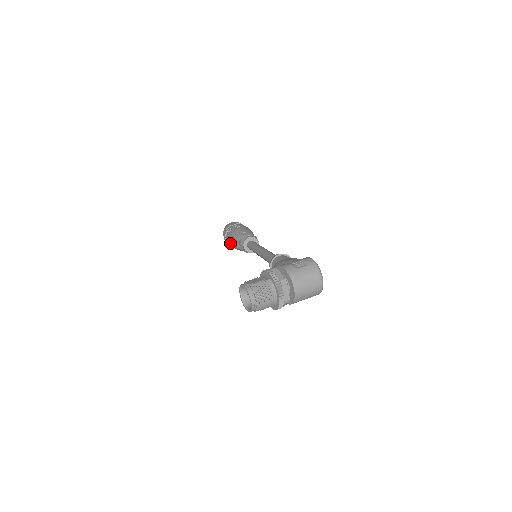
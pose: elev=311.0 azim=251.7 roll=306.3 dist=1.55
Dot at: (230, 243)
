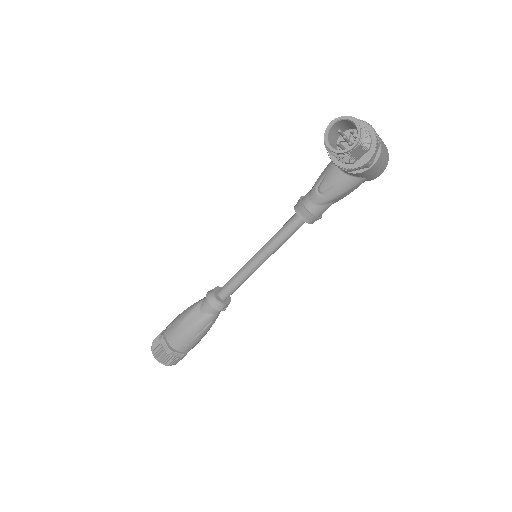
Dot at: (179, 334)
